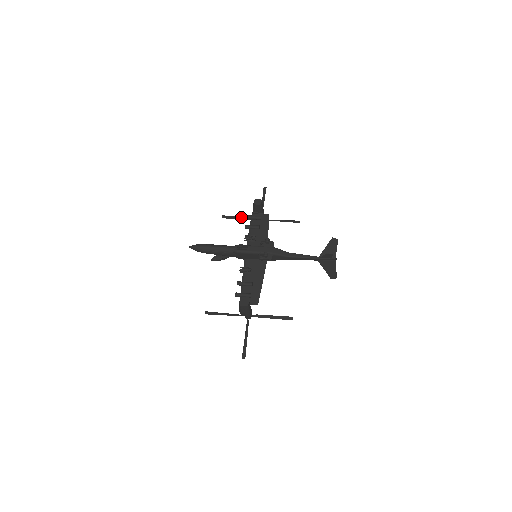
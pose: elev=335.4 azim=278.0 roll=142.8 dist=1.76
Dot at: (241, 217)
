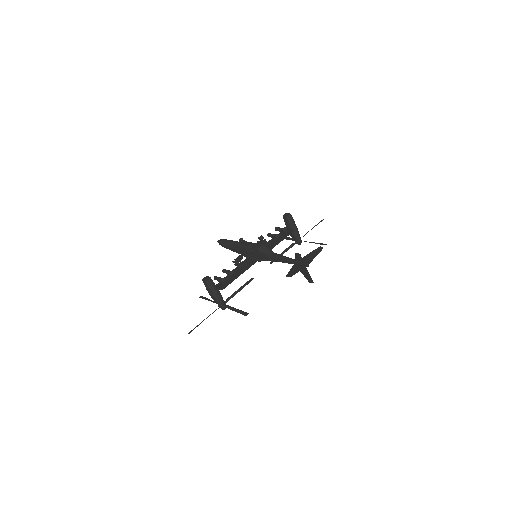
Dot at: (286, 237)
